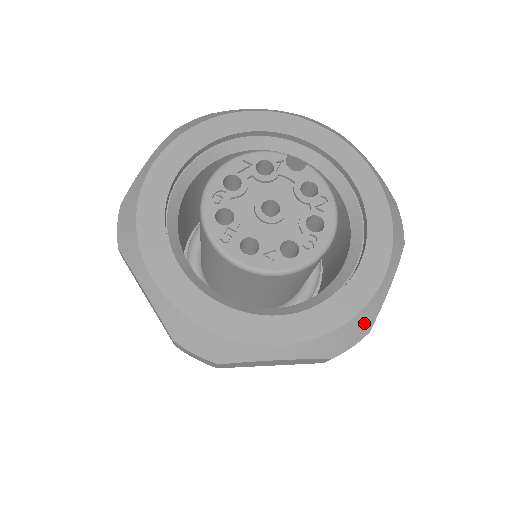
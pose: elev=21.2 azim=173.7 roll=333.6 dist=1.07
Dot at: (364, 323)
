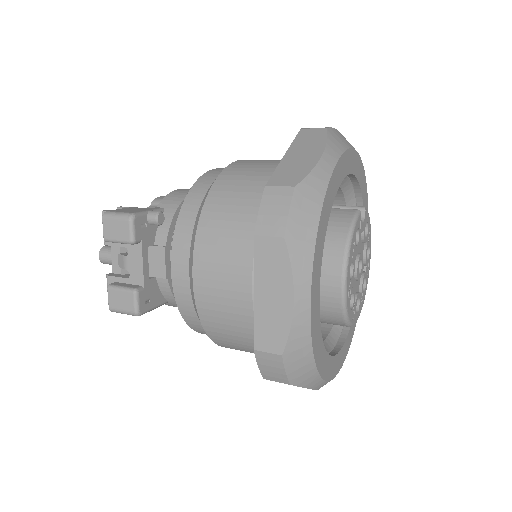
Dot at: occluded
